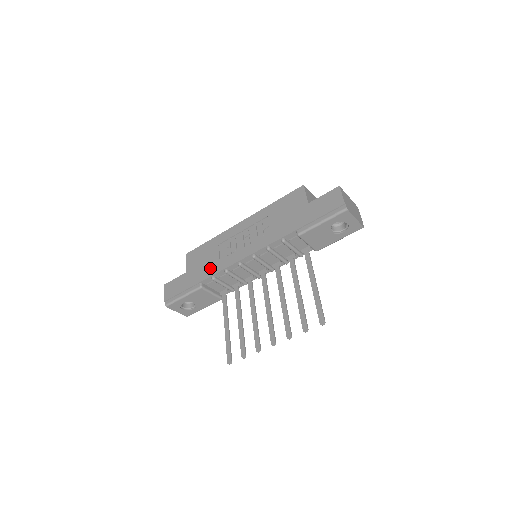
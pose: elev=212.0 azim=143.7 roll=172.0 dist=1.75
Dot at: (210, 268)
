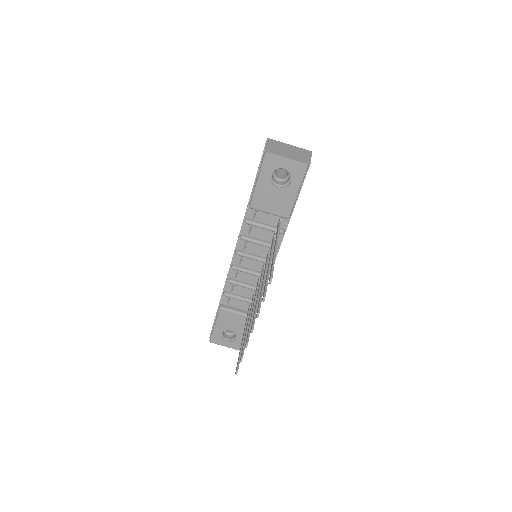
Dot at: occluded
